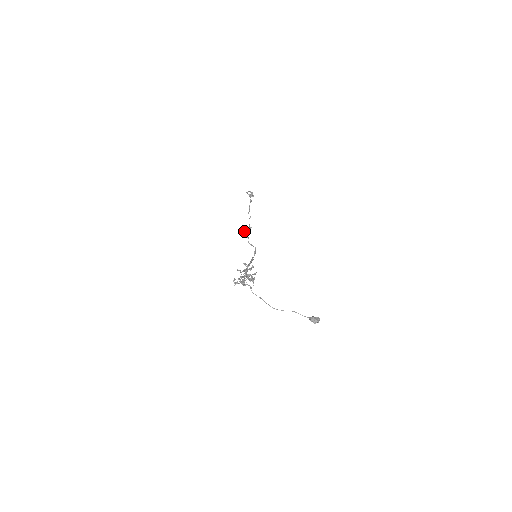
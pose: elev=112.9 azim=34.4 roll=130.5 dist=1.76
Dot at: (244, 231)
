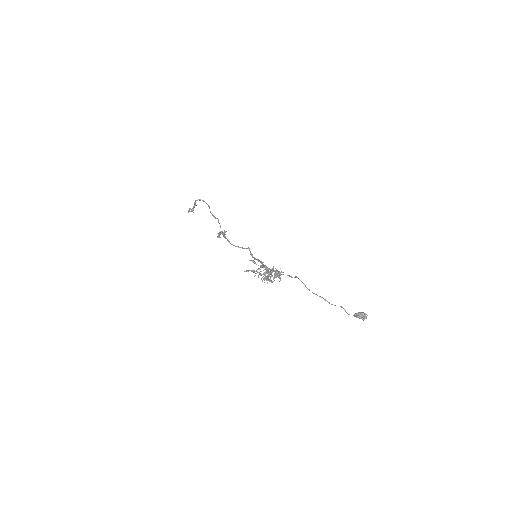
Dot at: (217, 236)
